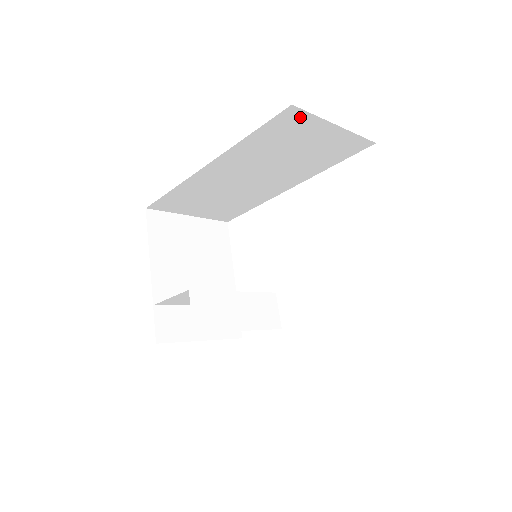
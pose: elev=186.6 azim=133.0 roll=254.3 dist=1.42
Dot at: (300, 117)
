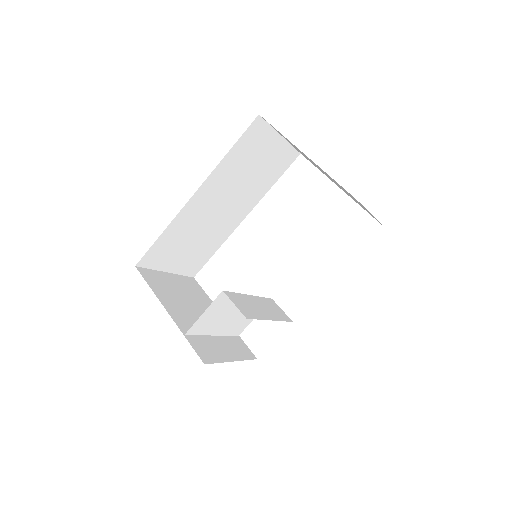
Dot at: (262, 128)
